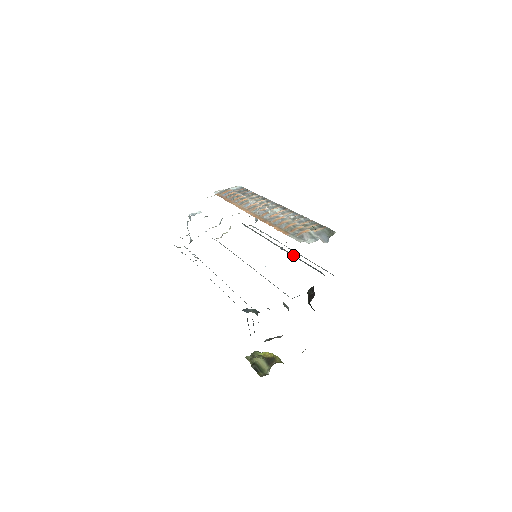
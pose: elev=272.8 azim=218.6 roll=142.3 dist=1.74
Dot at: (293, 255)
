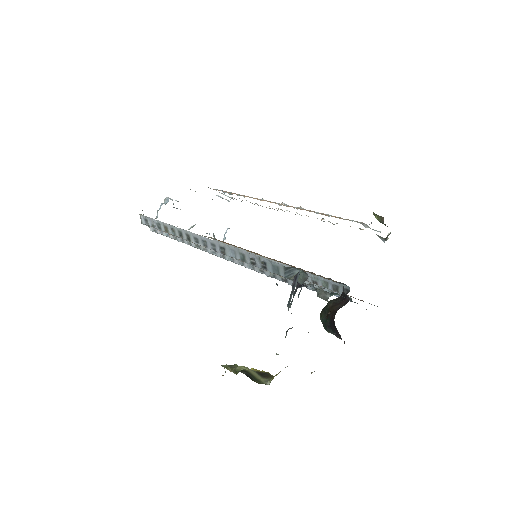
Dot at: occluded
